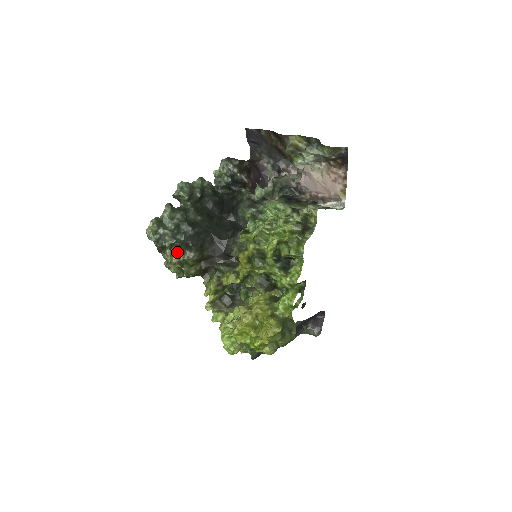
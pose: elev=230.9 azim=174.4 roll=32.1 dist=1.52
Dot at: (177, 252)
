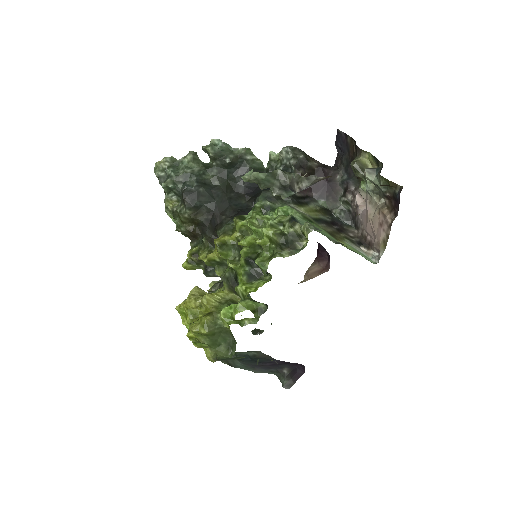
Dot at: (176, 201)
